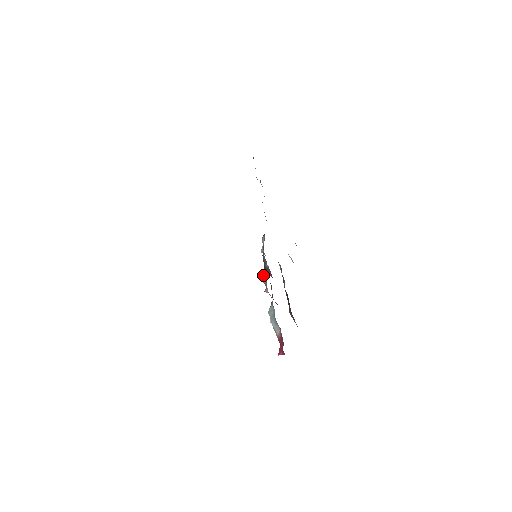
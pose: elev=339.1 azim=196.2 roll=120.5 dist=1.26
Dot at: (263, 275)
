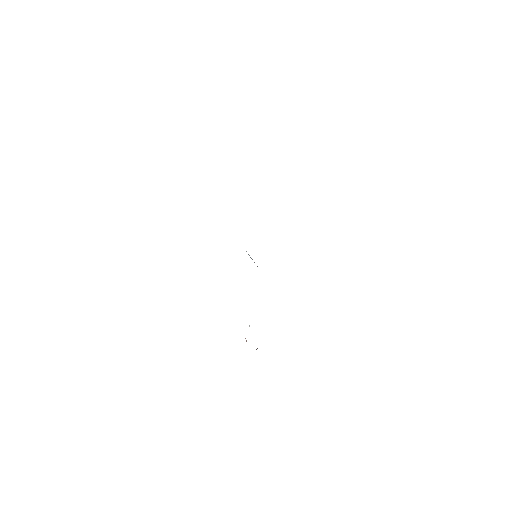
Dot at: occluded
